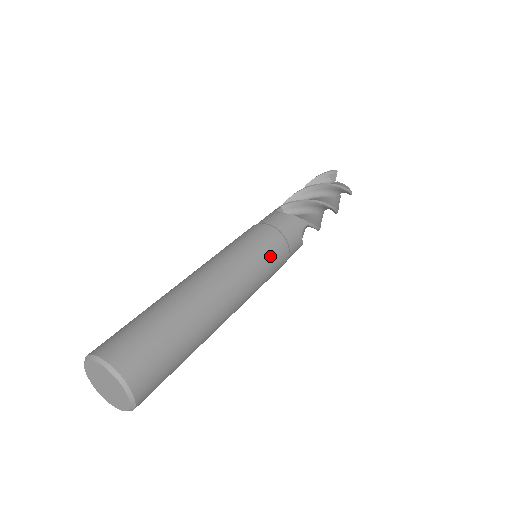
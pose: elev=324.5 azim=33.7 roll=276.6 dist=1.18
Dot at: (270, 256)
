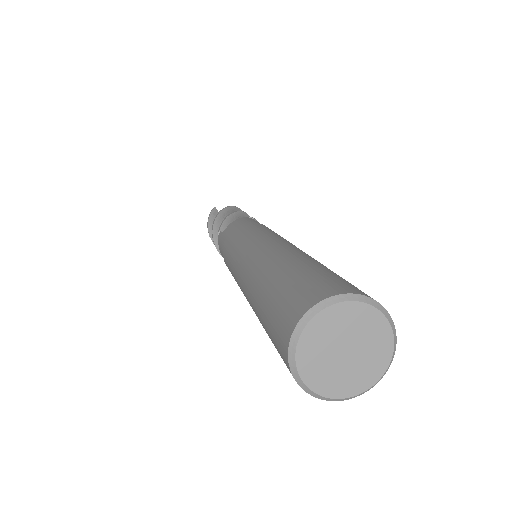
Dot at: occluded
